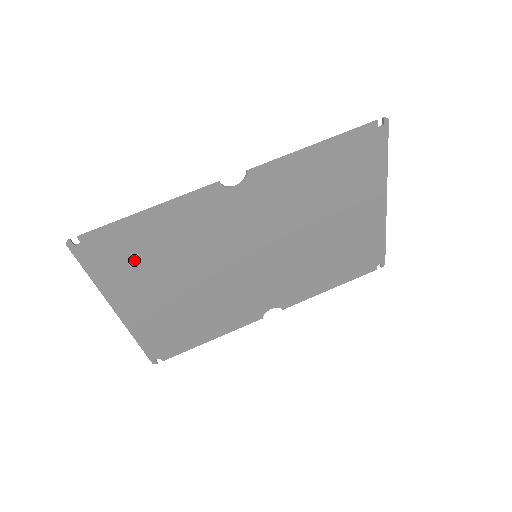
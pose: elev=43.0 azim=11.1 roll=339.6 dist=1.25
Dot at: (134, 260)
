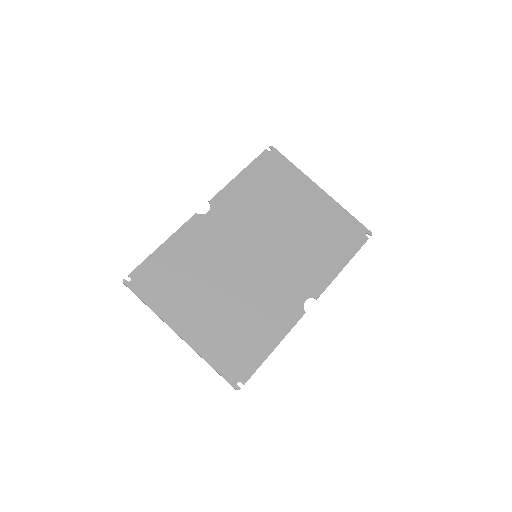
Dot at: (170, 283)
